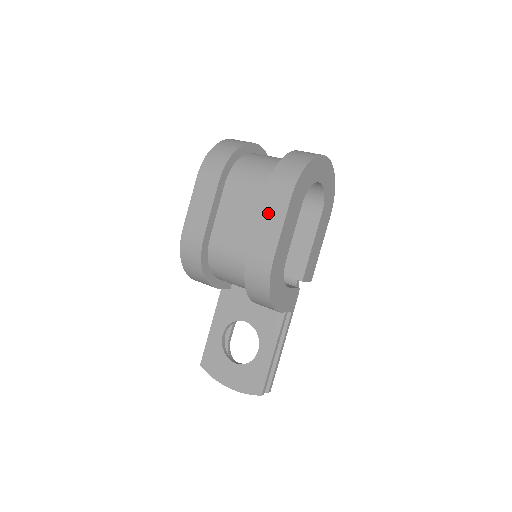
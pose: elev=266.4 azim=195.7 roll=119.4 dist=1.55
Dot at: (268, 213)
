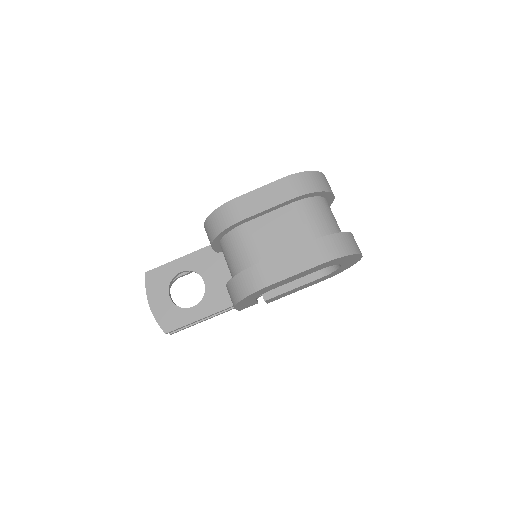
Dot at: (297, 256)
